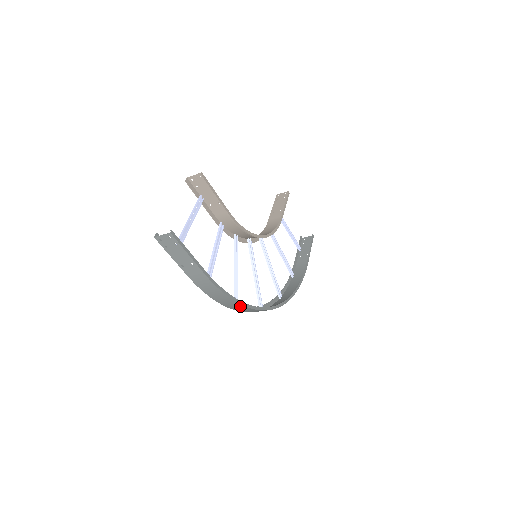
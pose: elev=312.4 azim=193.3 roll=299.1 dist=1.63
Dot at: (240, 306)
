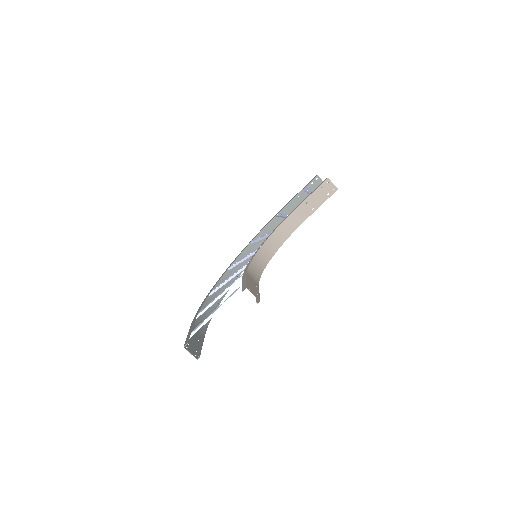
Dot at: (213, 306)
